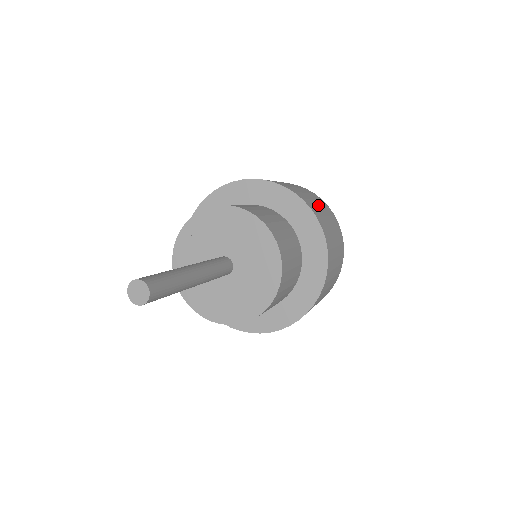
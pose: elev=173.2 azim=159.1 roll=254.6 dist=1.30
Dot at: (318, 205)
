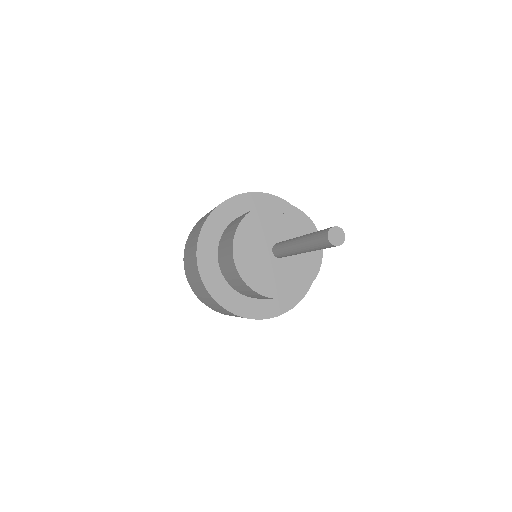
Dot at: occluded
